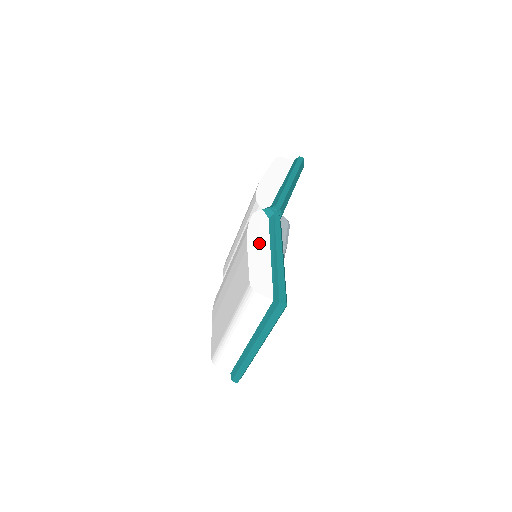
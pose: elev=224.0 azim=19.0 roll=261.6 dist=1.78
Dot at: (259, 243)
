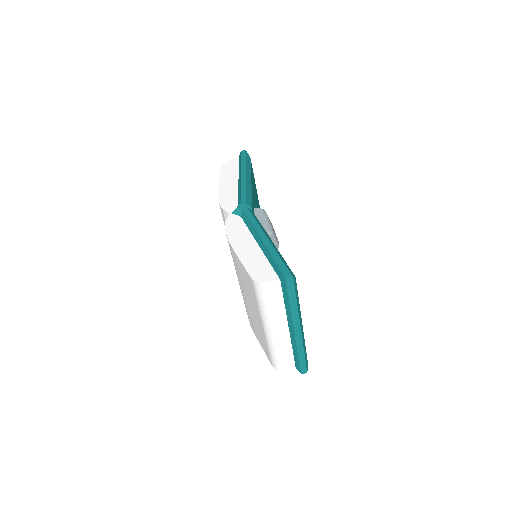
Dot at: (243, 242)
